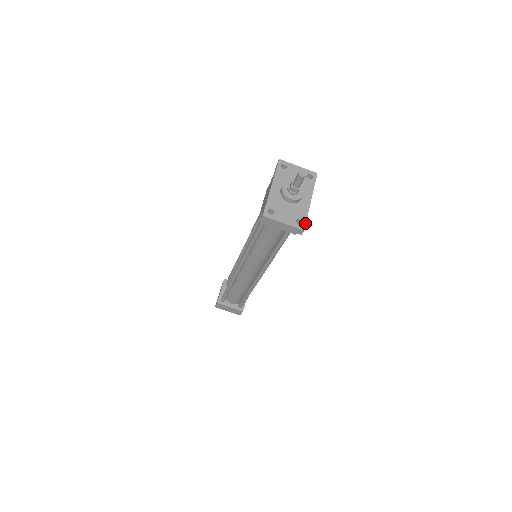
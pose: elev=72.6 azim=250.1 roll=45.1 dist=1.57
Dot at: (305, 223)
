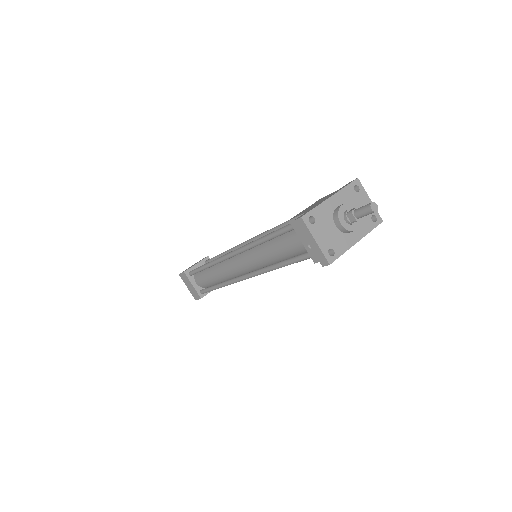
Dot at: (336, 258)
